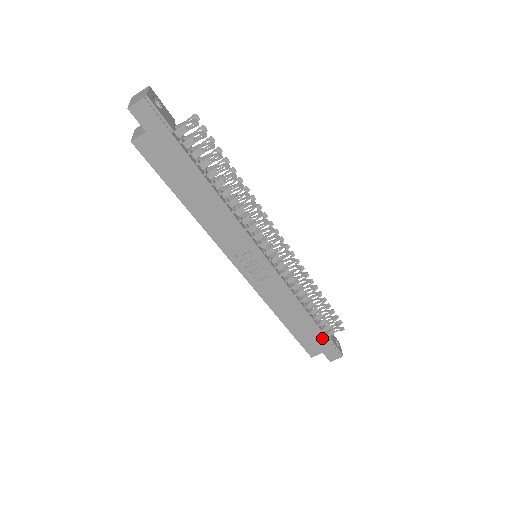
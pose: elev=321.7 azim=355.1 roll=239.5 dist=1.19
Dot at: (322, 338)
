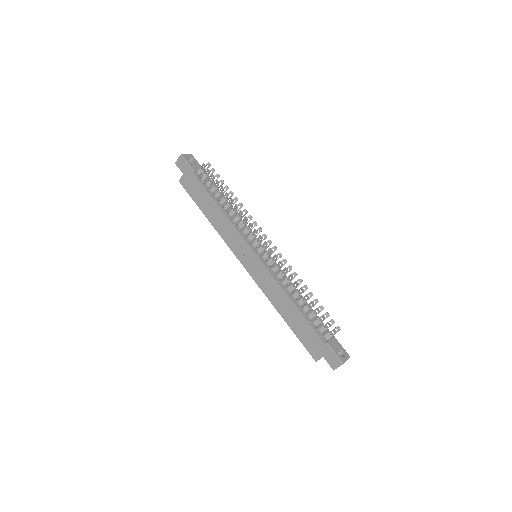
Dot at: (317, 338)
